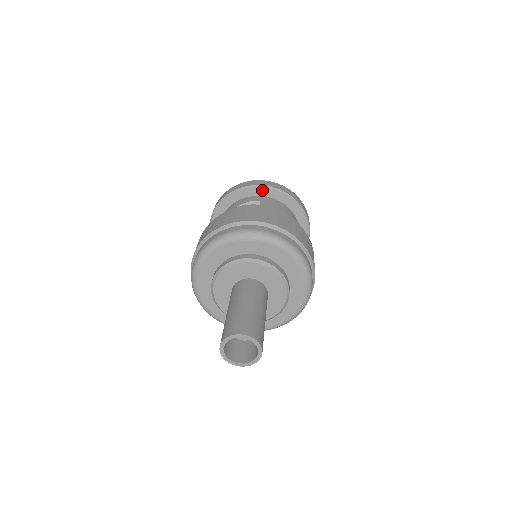
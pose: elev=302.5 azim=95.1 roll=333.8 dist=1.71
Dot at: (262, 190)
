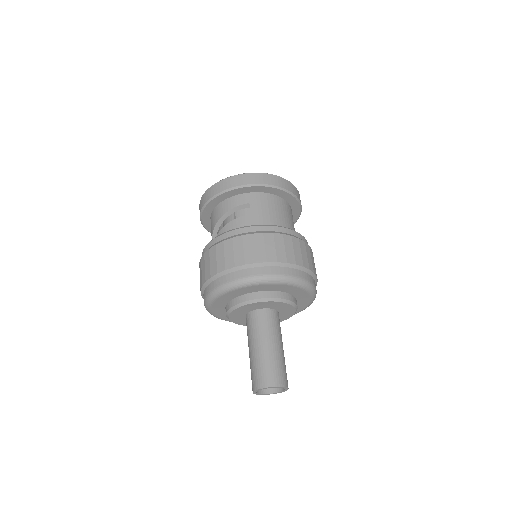
Dot at: (248, 188)
